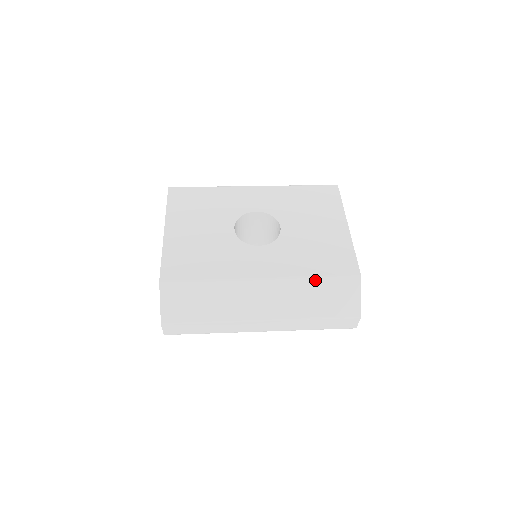
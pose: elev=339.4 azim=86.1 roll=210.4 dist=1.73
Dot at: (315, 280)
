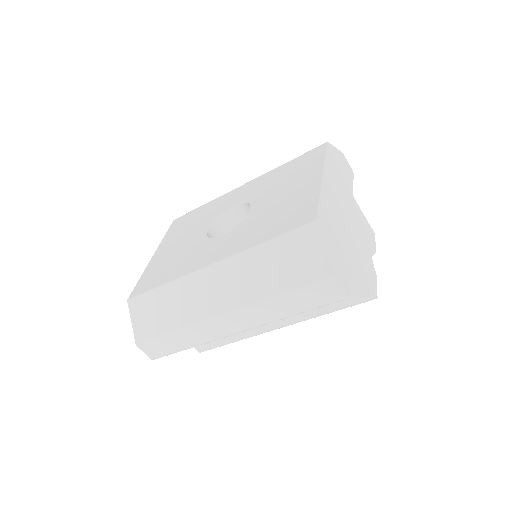
Dot at: (264, 247)
